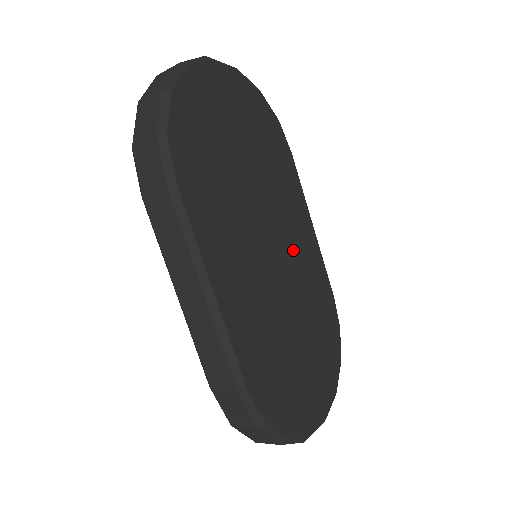
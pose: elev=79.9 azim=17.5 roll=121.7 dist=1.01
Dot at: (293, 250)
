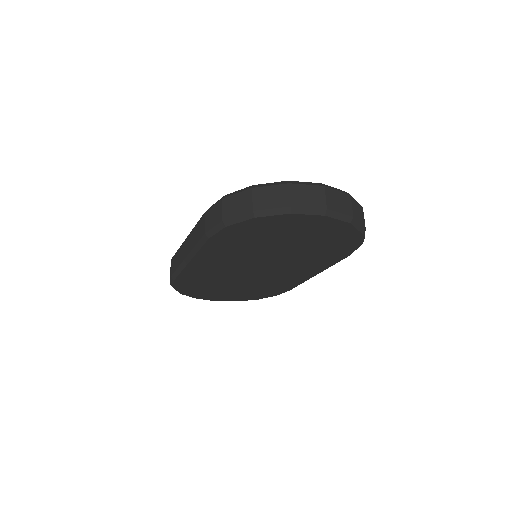
Dot at: (278, 273)
